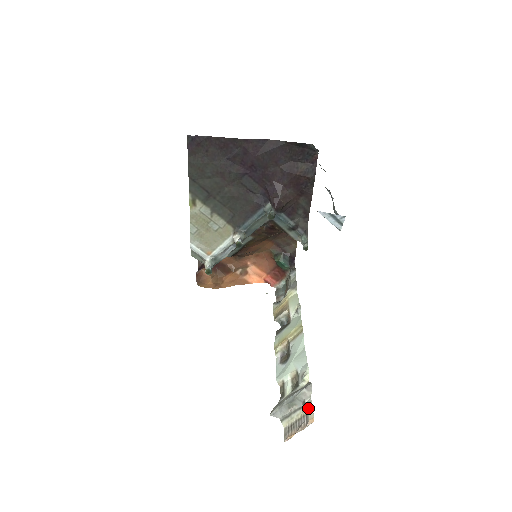
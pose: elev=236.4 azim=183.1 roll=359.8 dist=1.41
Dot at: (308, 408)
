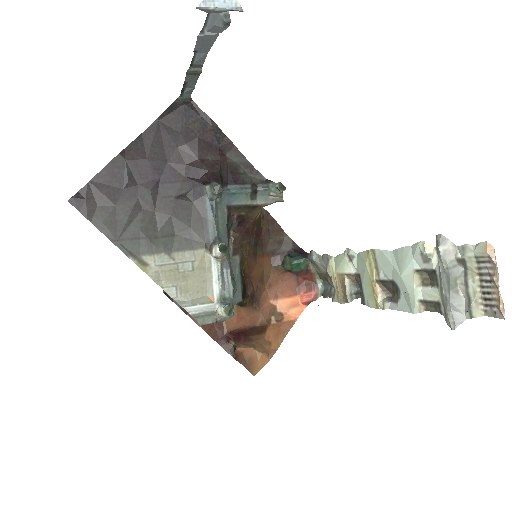
Dot at: (469, 252)
